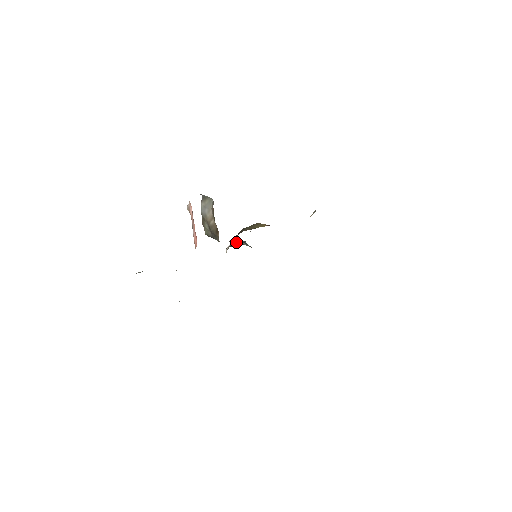
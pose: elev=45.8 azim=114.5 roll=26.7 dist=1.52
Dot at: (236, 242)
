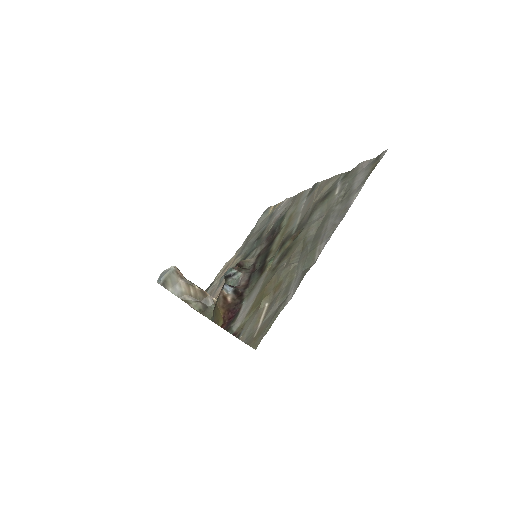
Dot at: (226, 281)
